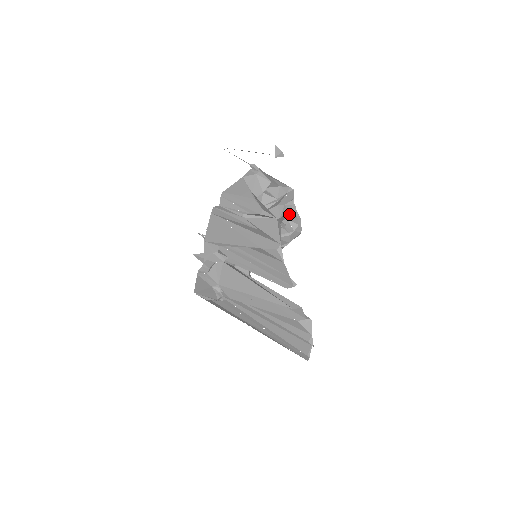
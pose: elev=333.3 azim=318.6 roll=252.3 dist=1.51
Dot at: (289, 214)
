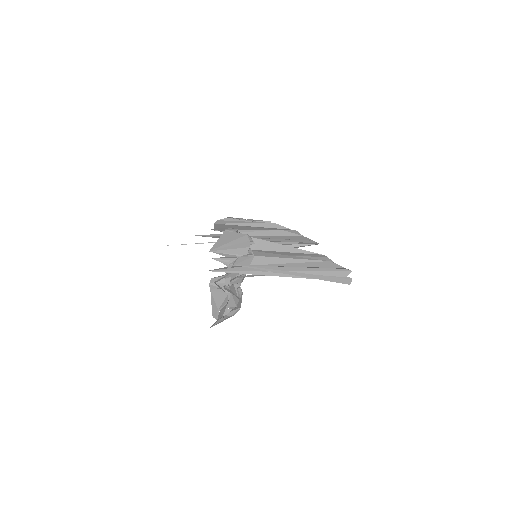
Dot at: (243, 278)
